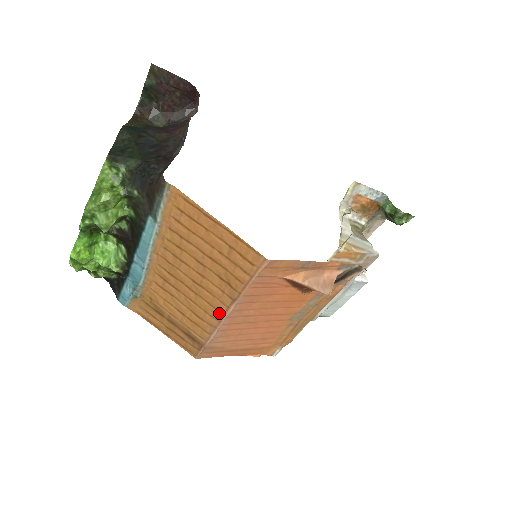
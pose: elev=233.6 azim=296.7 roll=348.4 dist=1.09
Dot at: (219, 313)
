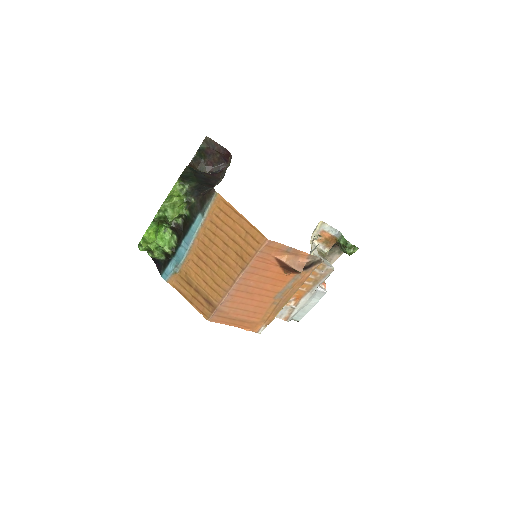
Dot at: (232, 280)
